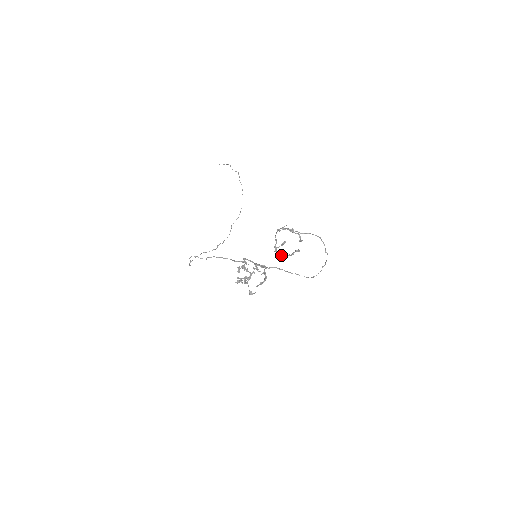
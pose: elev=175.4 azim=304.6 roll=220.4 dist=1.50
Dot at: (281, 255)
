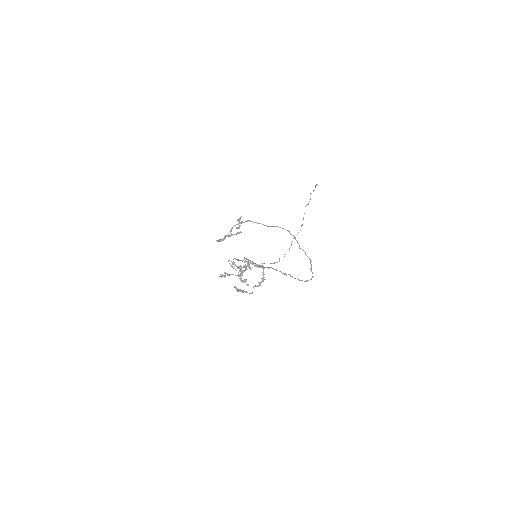
Dot at: (219, 241)
